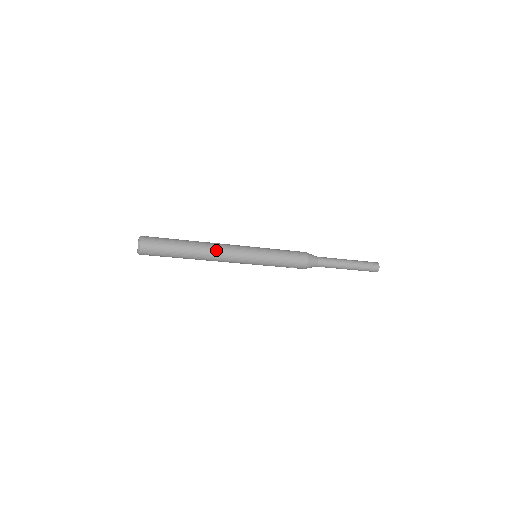
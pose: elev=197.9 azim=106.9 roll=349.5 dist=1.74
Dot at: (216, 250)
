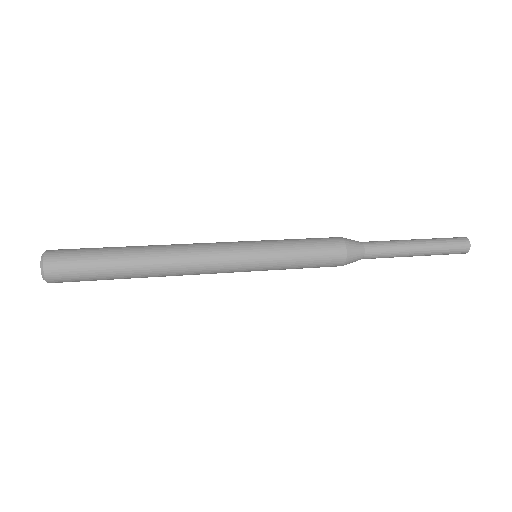
Dot at: occluded
